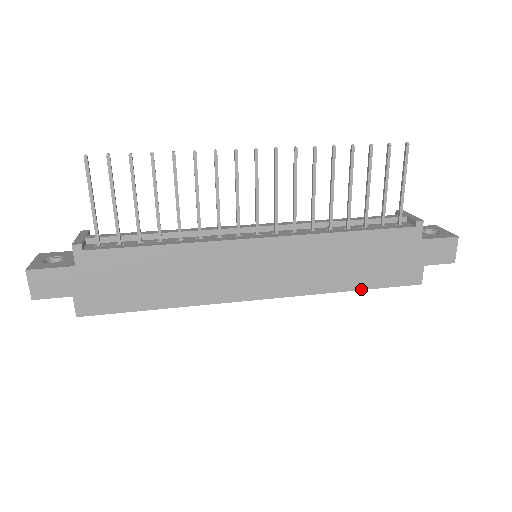
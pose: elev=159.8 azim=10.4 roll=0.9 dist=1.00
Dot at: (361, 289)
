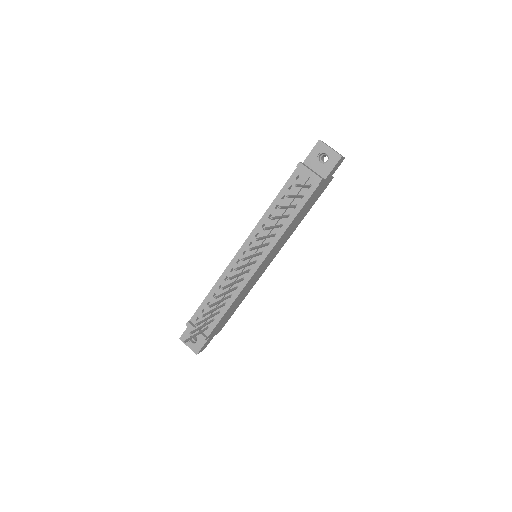
Dot at: occluded
